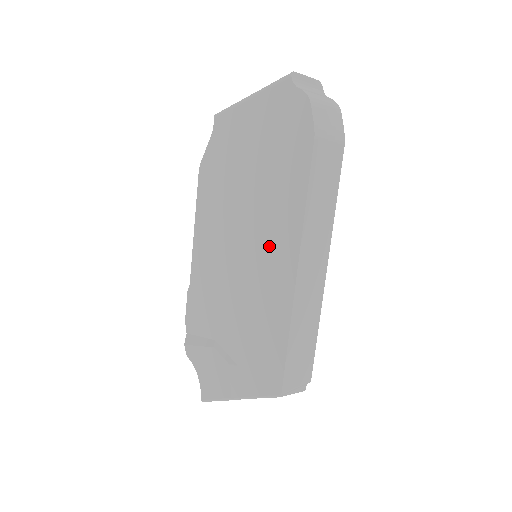
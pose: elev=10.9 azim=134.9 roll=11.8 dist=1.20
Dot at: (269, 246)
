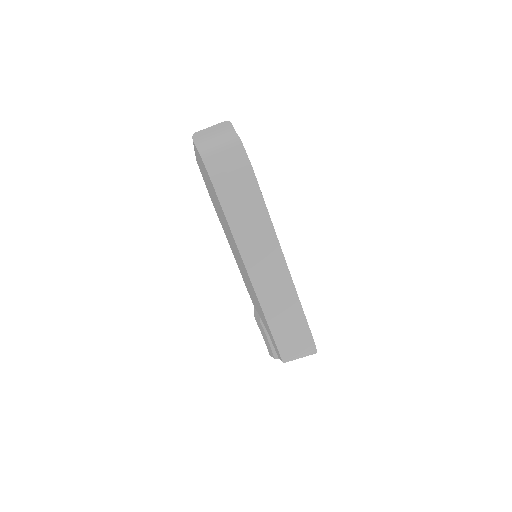
Dot at: (240, 259)
